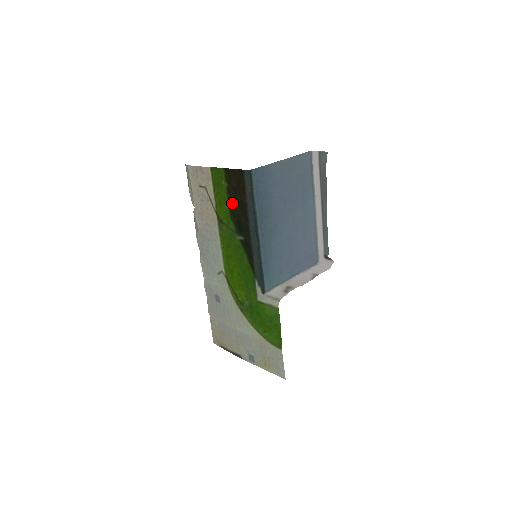
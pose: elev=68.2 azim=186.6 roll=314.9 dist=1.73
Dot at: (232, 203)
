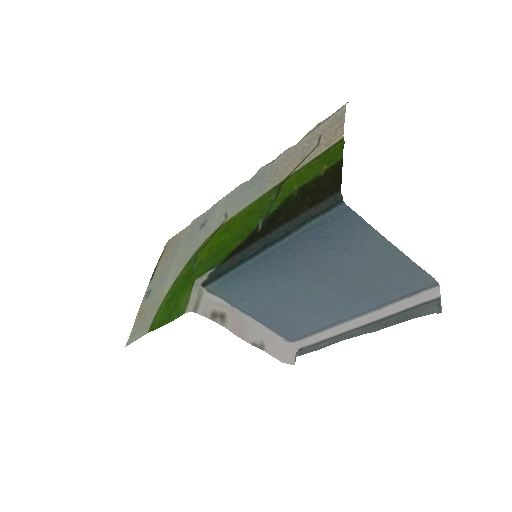
Dot at: (300, 193)
